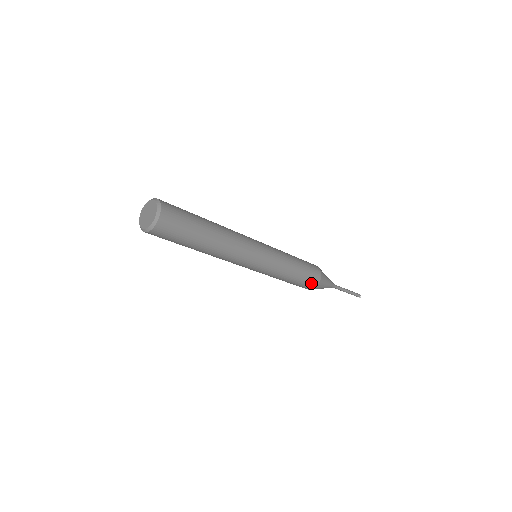
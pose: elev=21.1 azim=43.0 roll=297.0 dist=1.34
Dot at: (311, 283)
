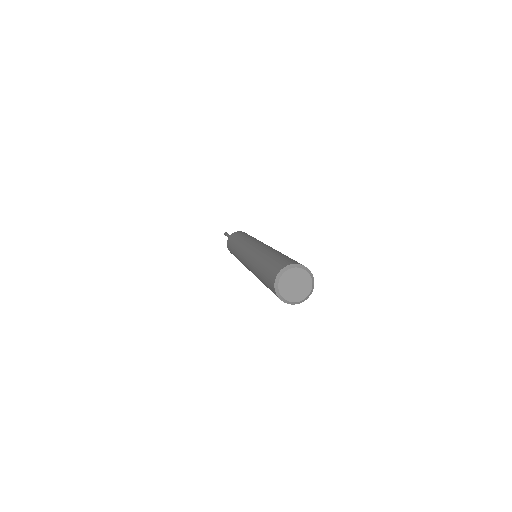
Dot at: occluded
